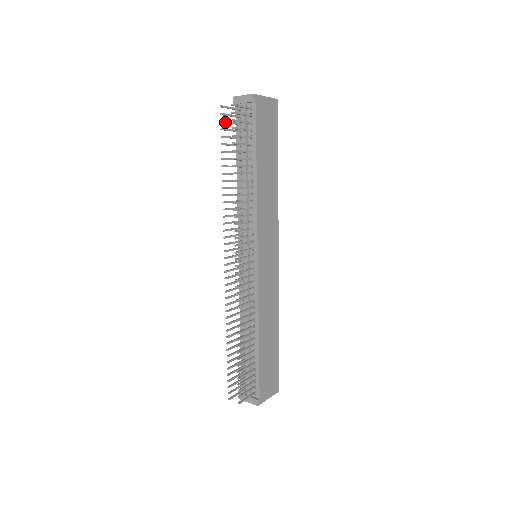
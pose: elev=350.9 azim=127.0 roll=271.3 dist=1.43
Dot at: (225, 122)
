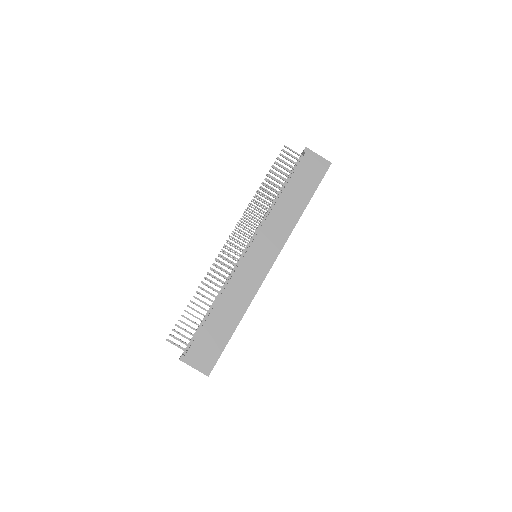
Dot at: occluded
